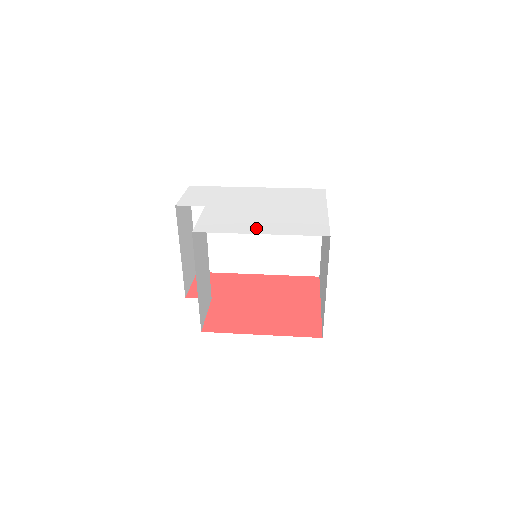
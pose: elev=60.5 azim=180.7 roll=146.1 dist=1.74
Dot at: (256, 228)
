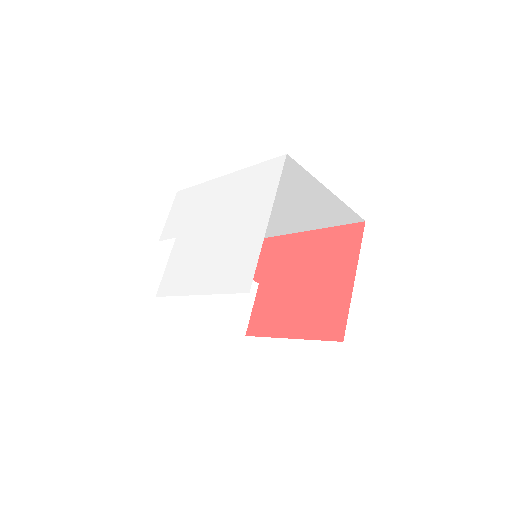
Dot at: (197, 282)
